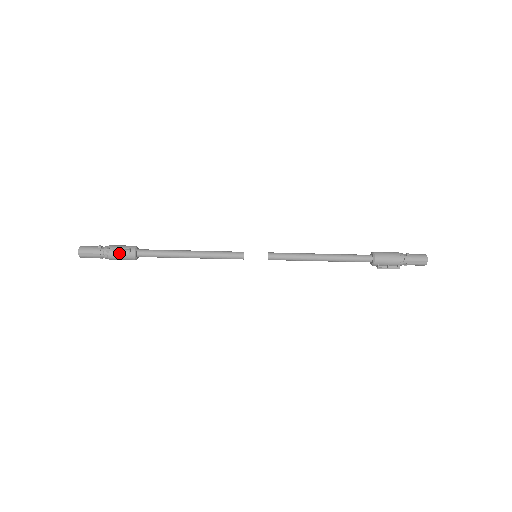
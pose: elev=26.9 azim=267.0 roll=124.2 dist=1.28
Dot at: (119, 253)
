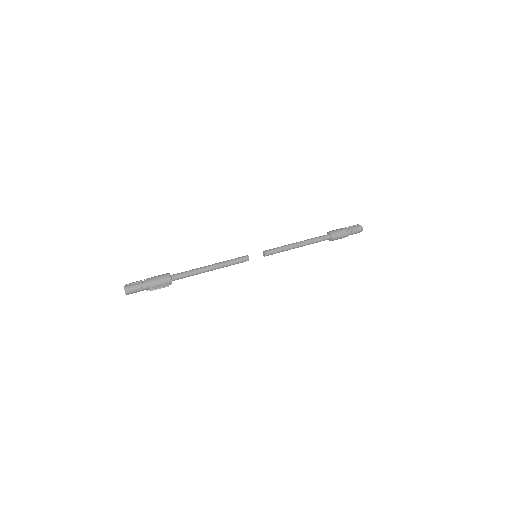
Dot at: (160, 288)
